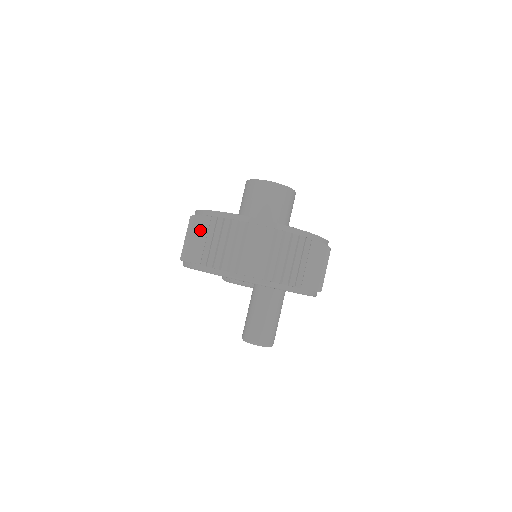
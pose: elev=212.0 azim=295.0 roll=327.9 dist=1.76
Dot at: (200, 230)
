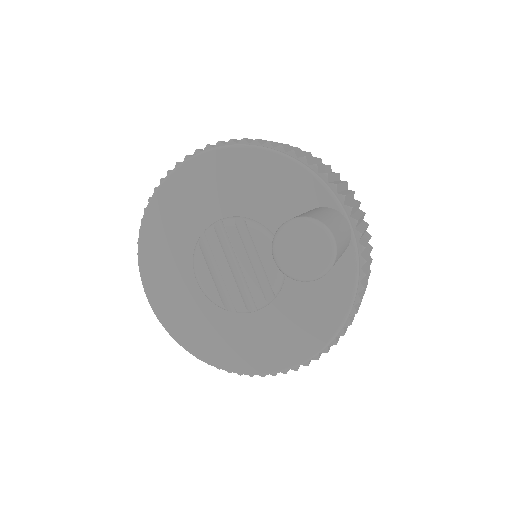
Dot at: occluded
